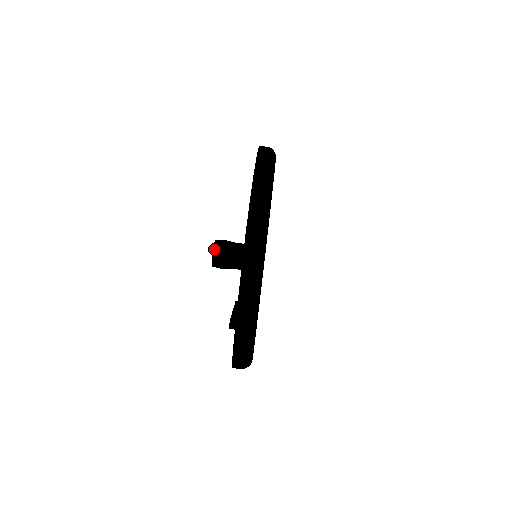
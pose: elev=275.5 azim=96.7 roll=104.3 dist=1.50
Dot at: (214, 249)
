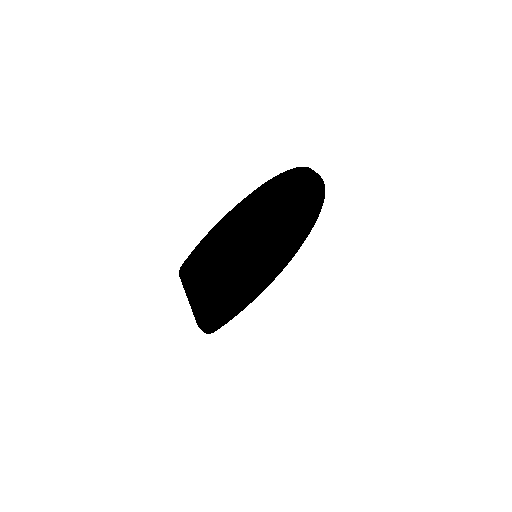
Dot at: occluded
